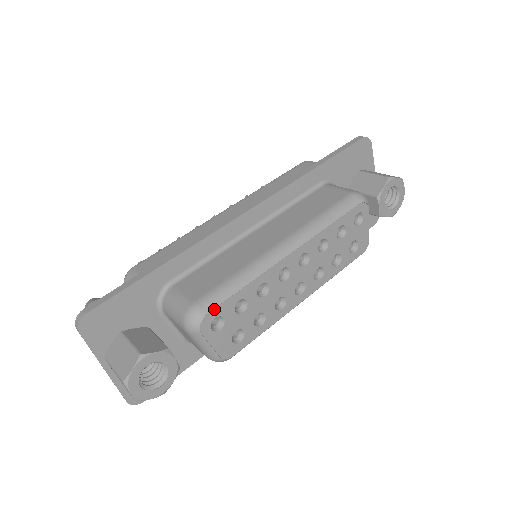
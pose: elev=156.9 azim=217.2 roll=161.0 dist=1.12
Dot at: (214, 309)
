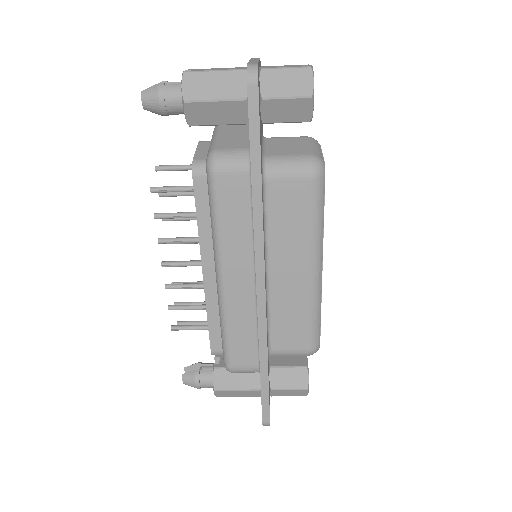
Dot at: occluded
